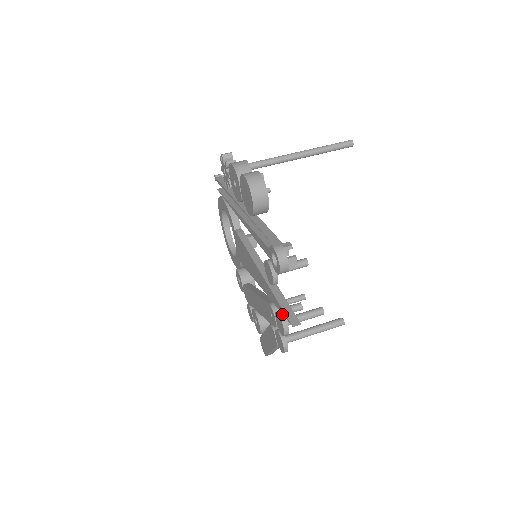
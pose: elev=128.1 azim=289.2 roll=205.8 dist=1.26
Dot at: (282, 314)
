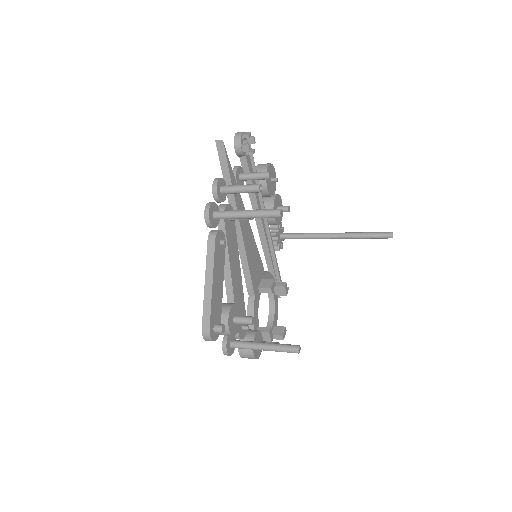
Dot at: (224, 182)
